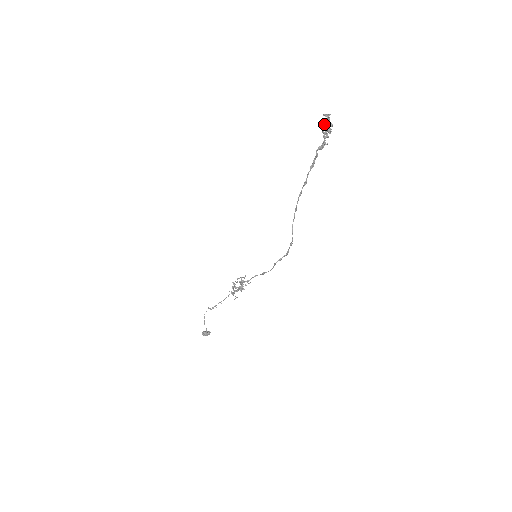
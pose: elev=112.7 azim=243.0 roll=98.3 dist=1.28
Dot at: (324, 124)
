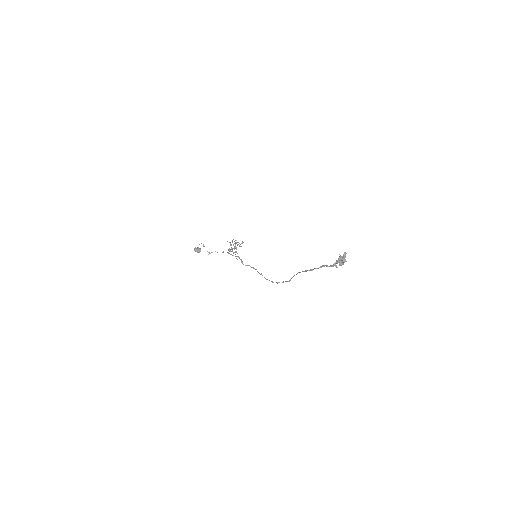
Dot at: (340, 259)
